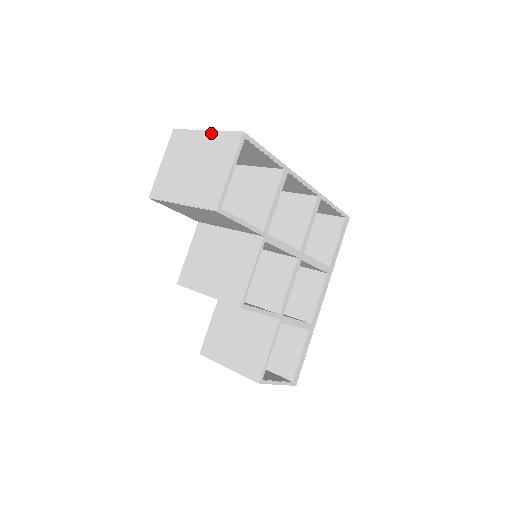
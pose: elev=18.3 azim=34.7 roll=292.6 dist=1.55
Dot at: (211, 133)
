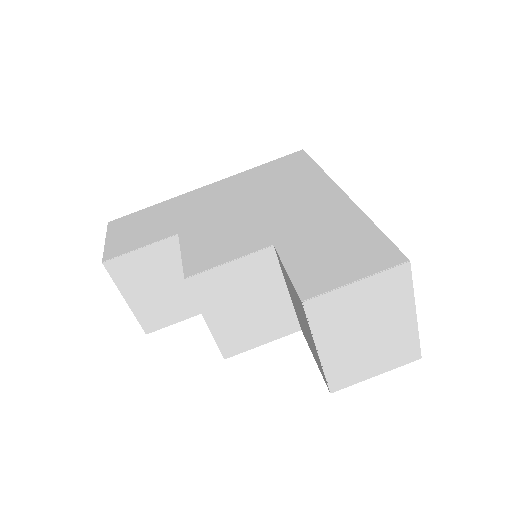
Dot at: (414, 324)
